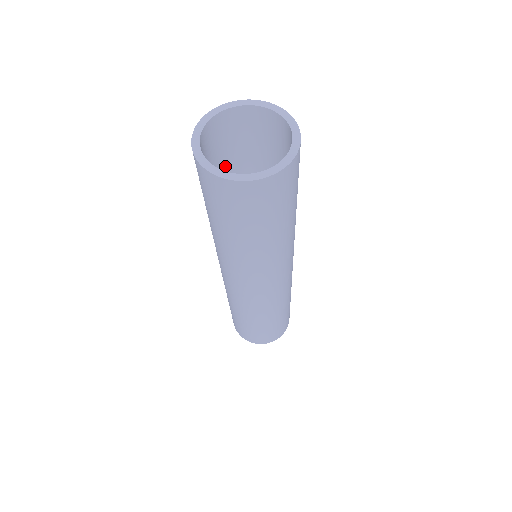
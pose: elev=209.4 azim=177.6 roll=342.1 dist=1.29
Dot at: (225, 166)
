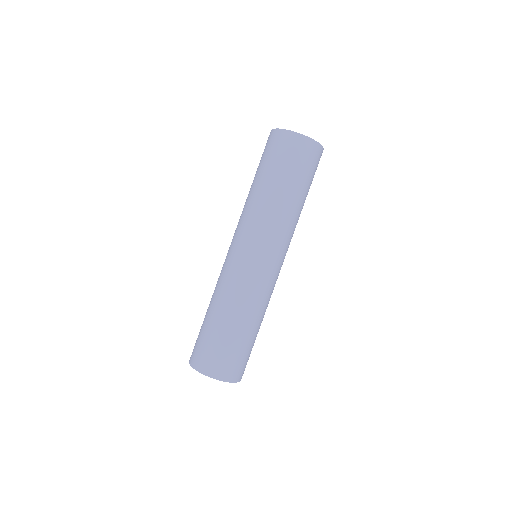
Dot at: occluded
